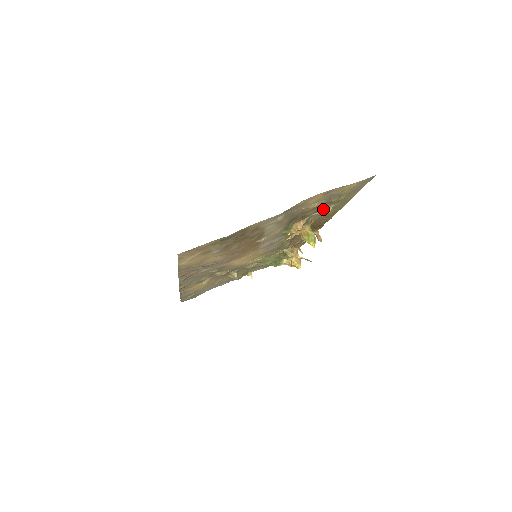
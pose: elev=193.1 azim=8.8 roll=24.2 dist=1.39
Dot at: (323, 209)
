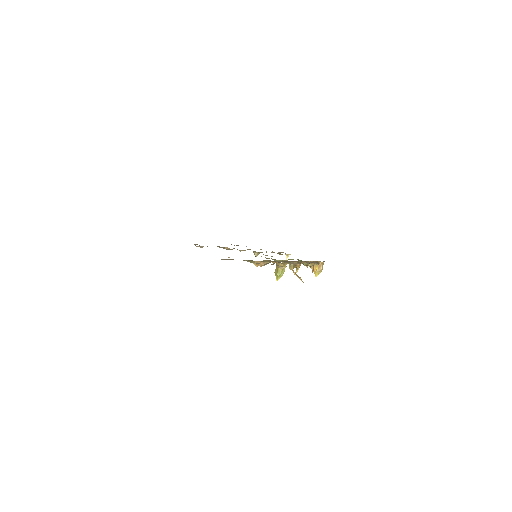
Dot at: (276, 265)
